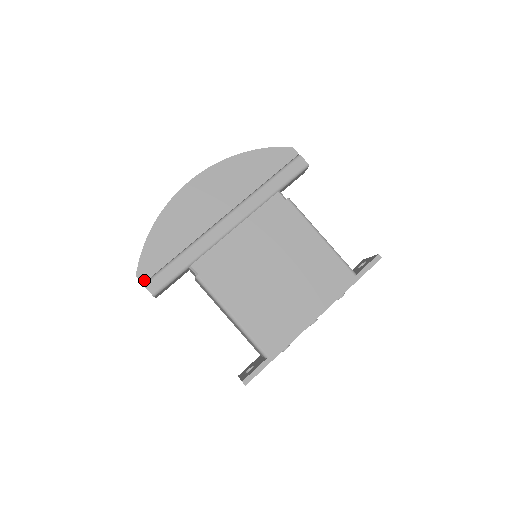
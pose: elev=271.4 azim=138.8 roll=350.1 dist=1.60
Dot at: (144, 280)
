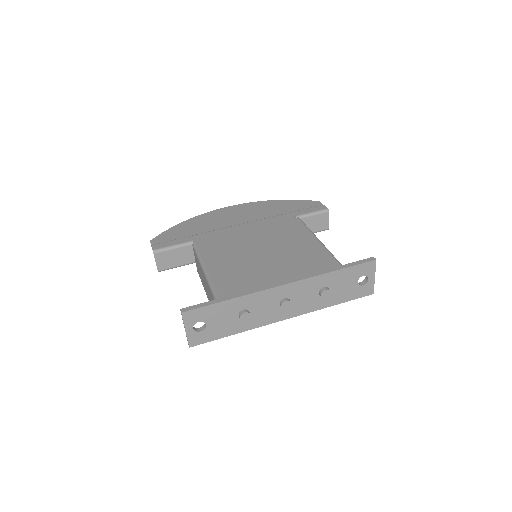
Dot at: (154, 243)
